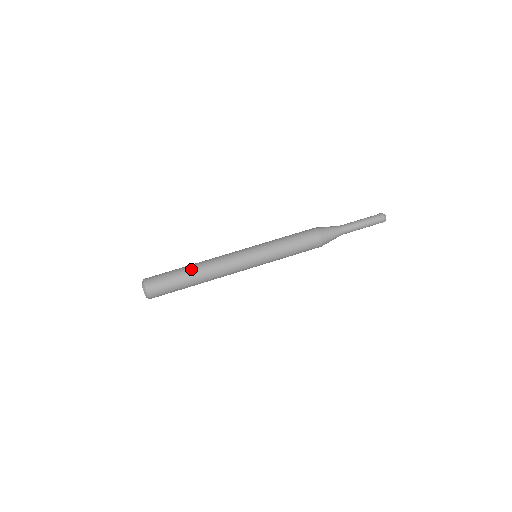
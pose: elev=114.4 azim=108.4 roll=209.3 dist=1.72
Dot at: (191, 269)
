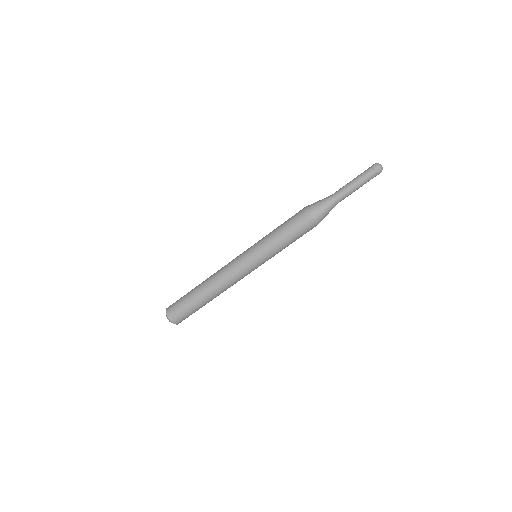
Dot at: (208, 300)
